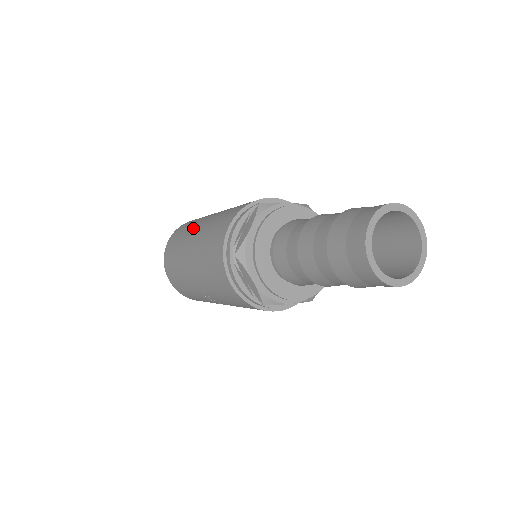
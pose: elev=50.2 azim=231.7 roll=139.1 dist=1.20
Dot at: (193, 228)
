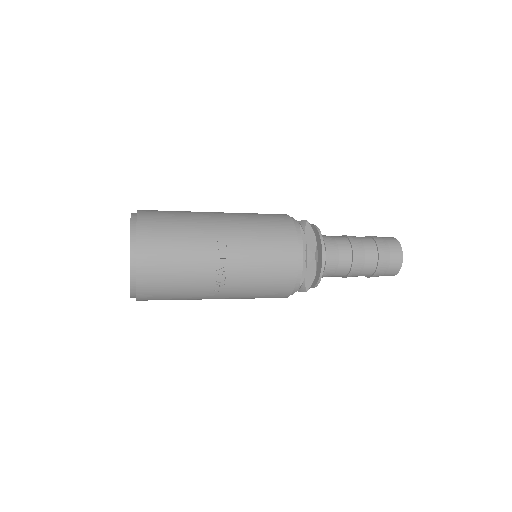
Dot at: occluded
